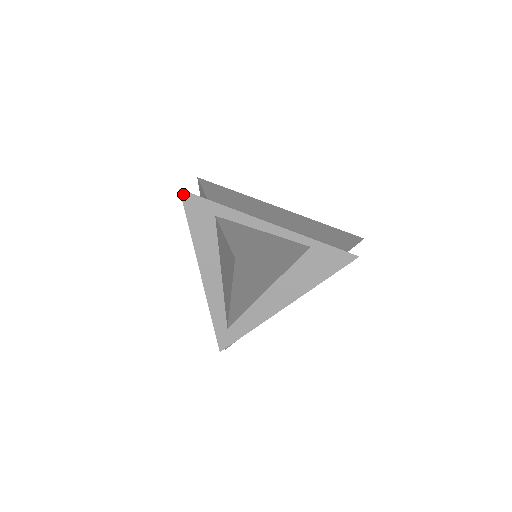
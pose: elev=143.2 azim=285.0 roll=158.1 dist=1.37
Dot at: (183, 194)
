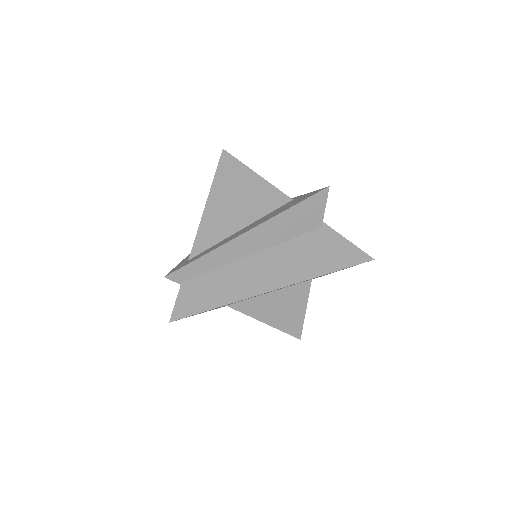
Dot at: occluded
